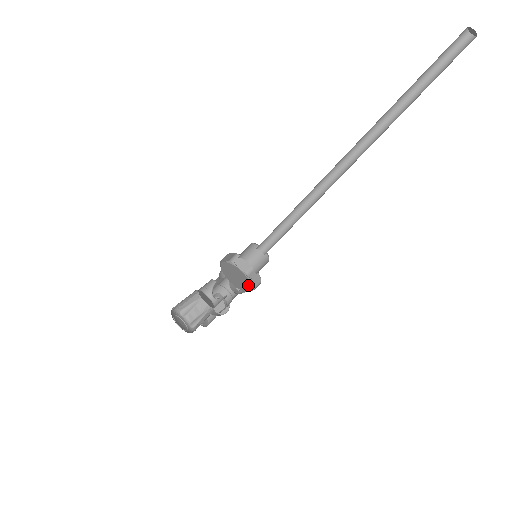
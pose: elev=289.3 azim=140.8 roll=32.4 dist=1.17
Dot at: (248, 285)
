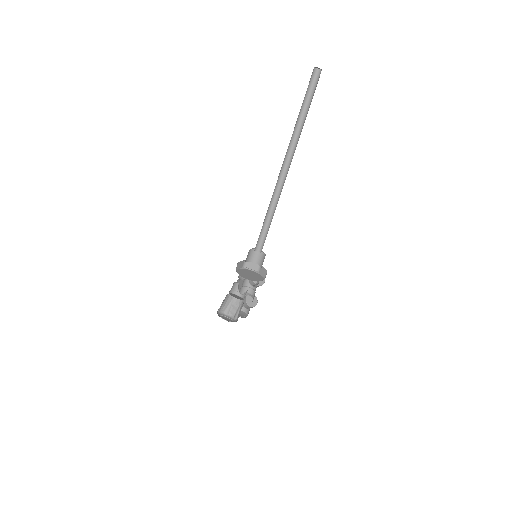
Dot at: (260, 277)
